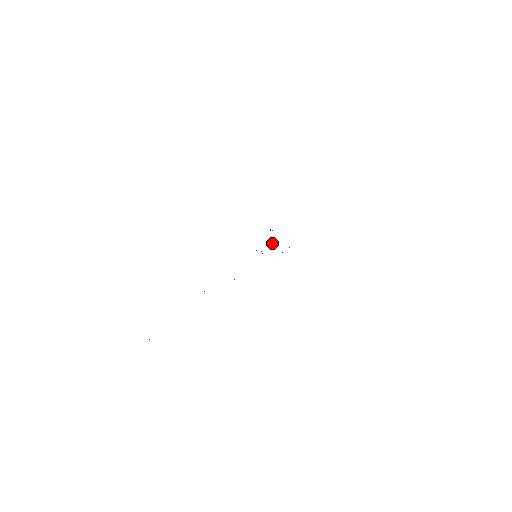
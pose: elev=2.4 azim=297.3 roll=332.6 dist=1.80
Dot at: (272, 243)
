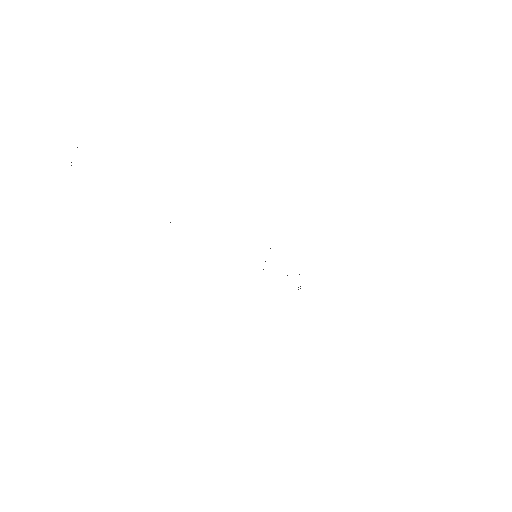
Dot at: (287, 275)
